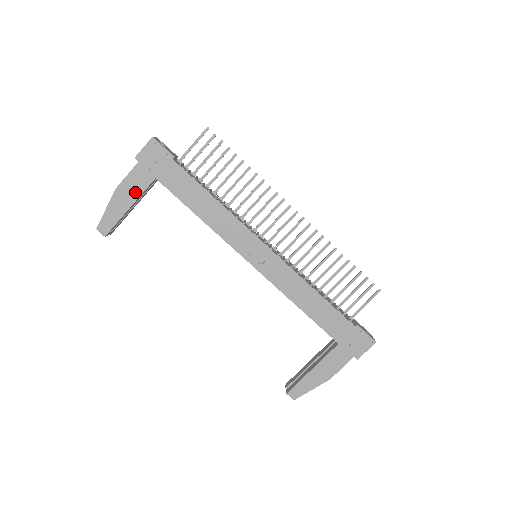
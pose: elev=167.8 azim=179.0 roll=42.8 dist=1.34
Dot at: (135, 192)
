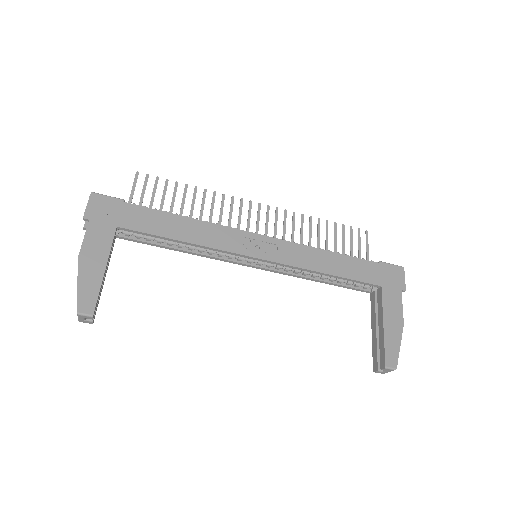
Dot at: (102, 250)
